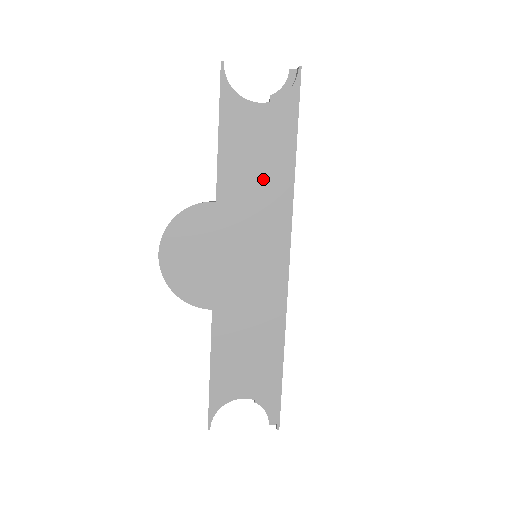
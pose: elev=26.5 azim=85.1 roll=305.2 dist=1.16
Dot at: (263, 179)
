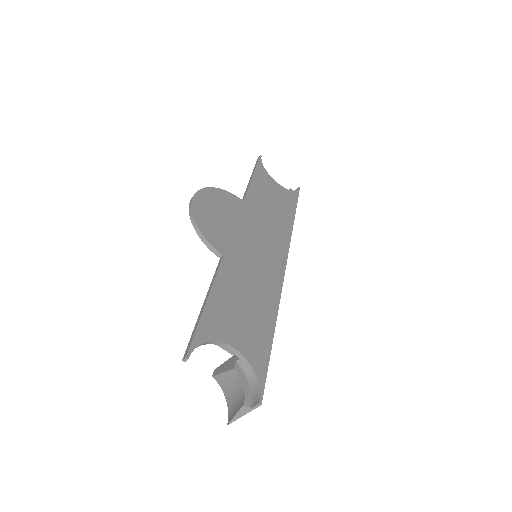
Dot at: (275, 213)
